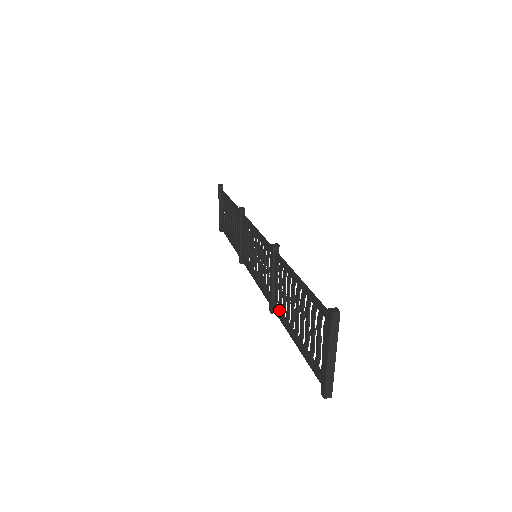
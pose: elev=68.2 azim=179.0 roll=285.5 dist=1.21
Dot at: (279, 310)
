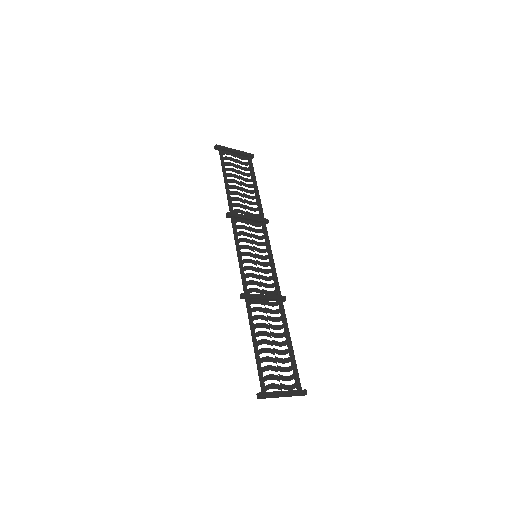
Dot at: occluded
